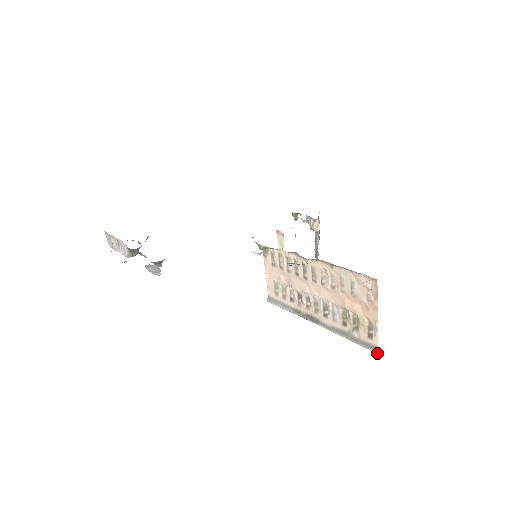
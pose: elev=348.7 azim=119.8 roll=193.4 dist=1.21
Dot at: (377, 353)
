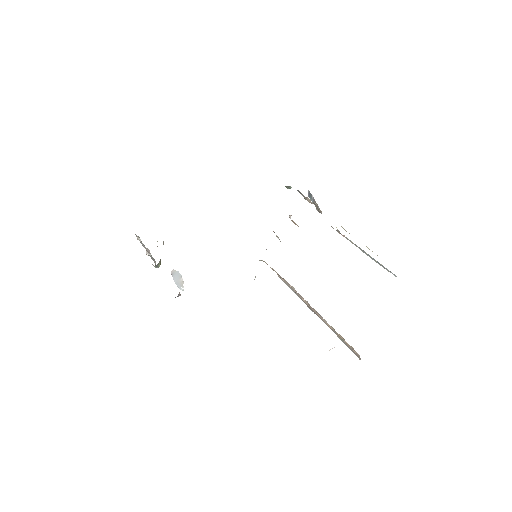
Dot at: occluded
